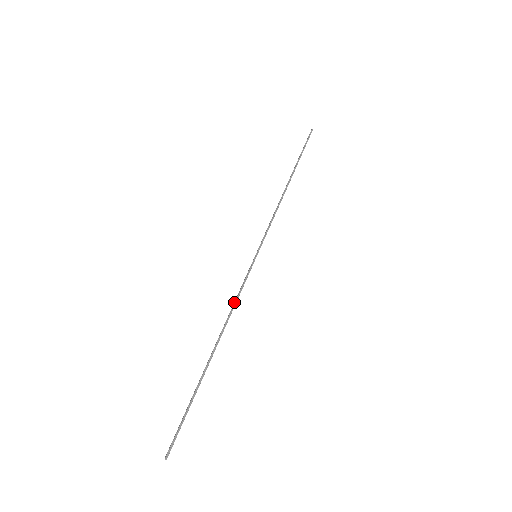
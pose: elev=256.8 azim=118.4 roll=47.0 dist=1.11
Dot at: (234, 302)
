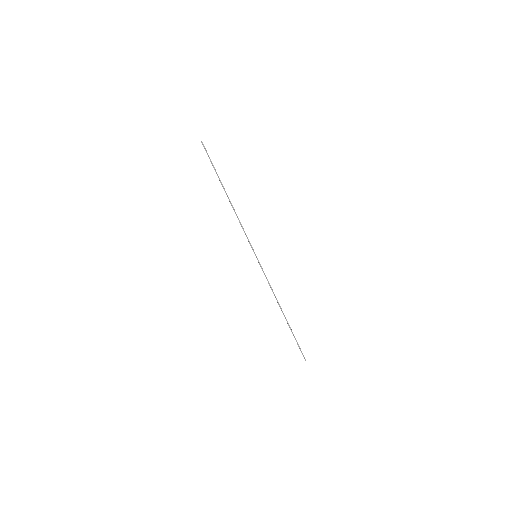
Dot at: (270, 287)
